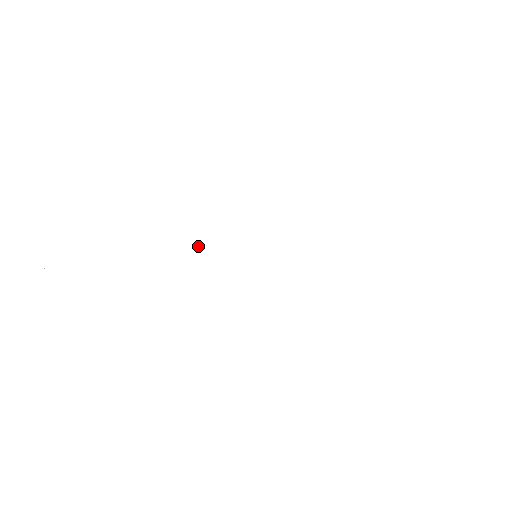
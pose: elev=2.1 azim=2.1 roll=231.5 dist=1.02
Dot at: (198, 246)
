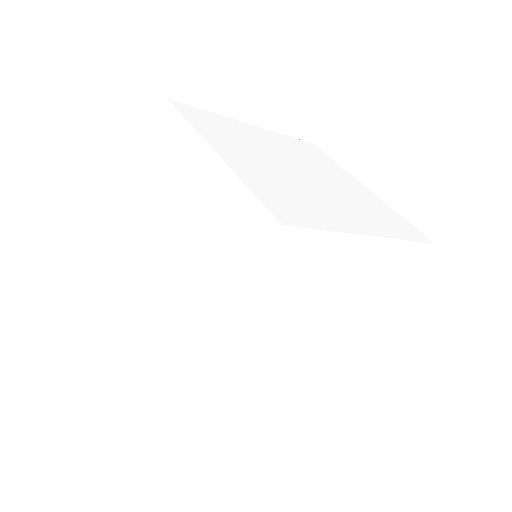
Dot at: (284, 345)
